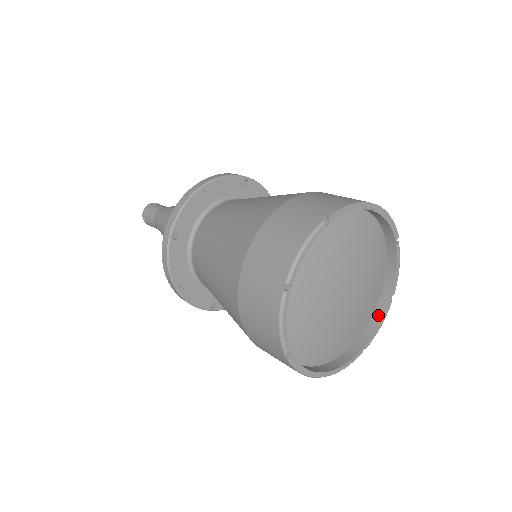
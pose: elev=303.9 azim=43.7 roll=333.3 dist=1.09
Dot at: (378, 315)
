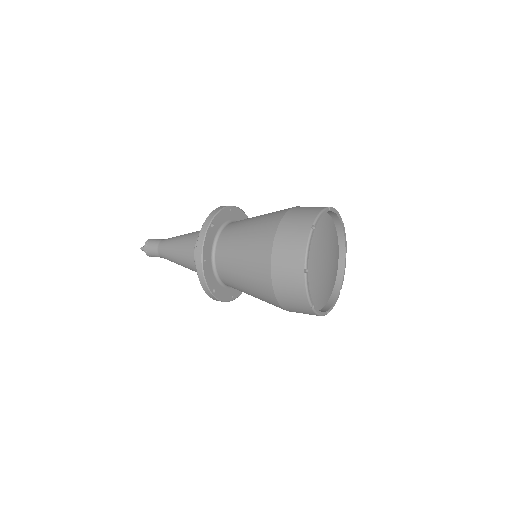
Dot at: (333, 299)
